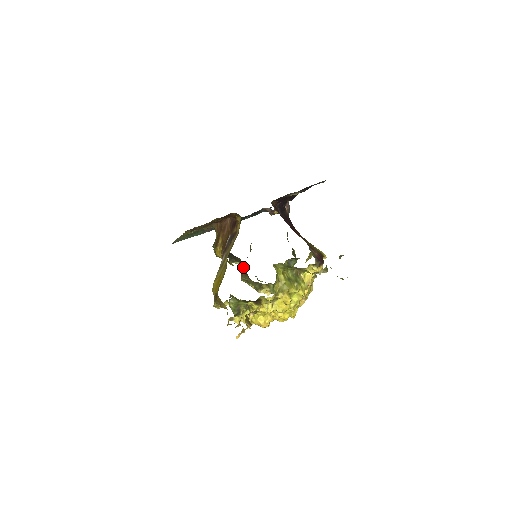
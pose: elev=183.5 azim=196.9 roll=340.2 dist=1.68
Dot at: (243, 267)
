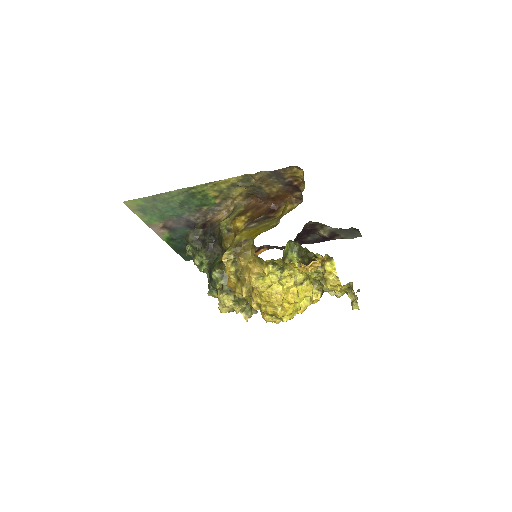
Dot at: occluded
